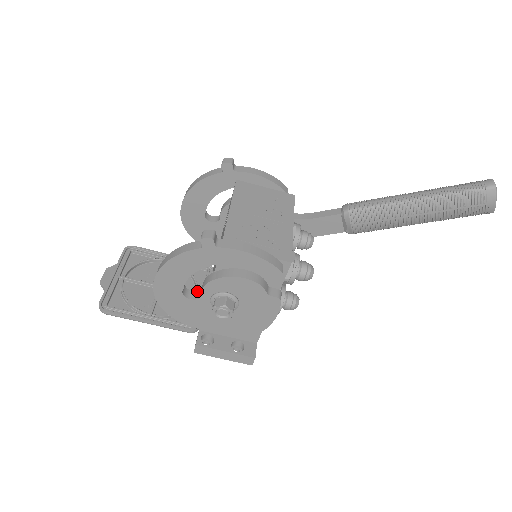
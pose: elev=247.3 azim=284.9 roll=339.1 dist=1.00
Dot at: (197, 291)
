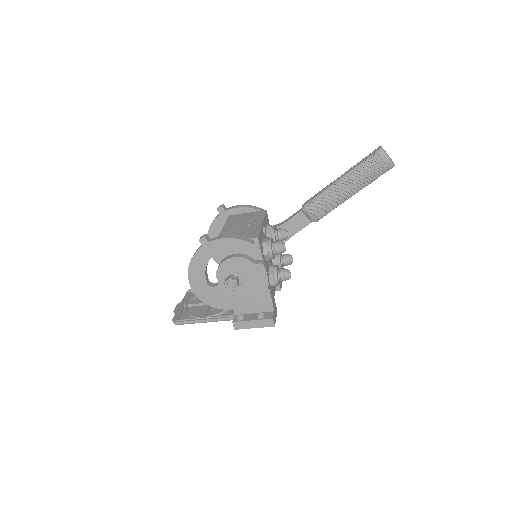
Dot at: occluded
